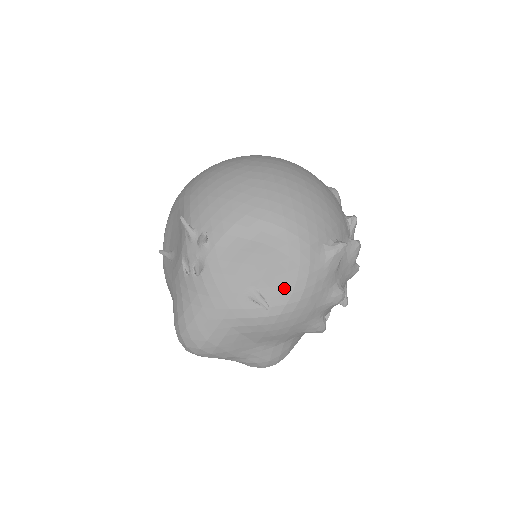
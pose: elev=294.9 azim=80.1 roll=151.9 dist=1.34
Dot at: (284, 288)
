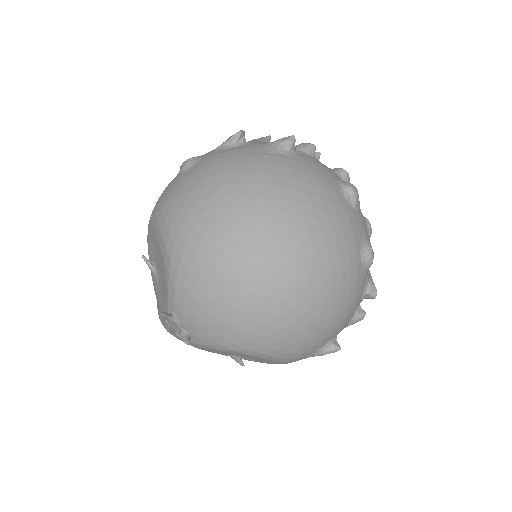
Dot at: (262, 362)
